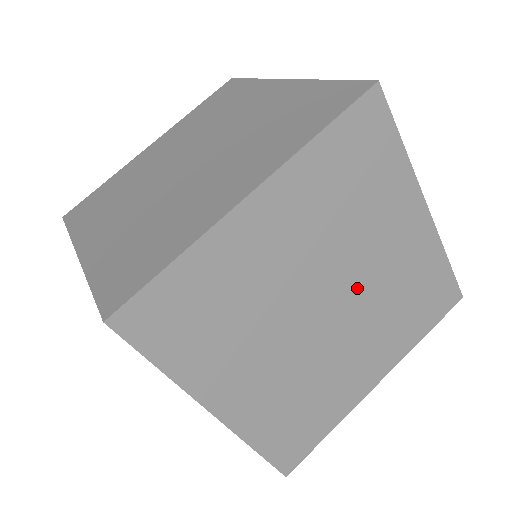
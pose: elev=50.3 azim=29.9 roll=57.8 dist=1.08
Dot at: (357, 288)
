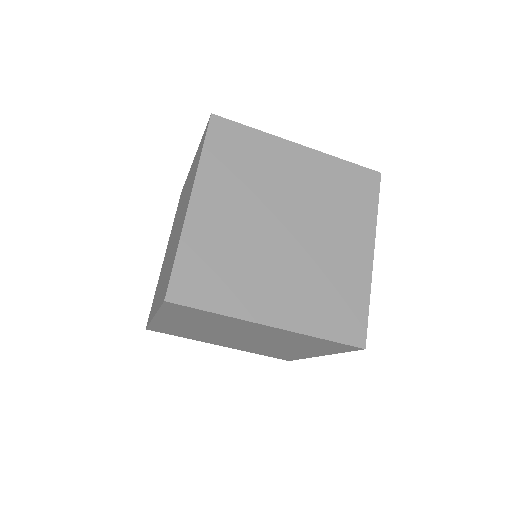
Dot at: (260, 343)
